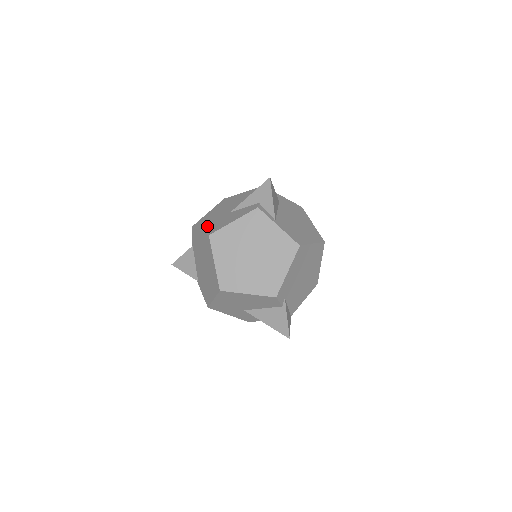
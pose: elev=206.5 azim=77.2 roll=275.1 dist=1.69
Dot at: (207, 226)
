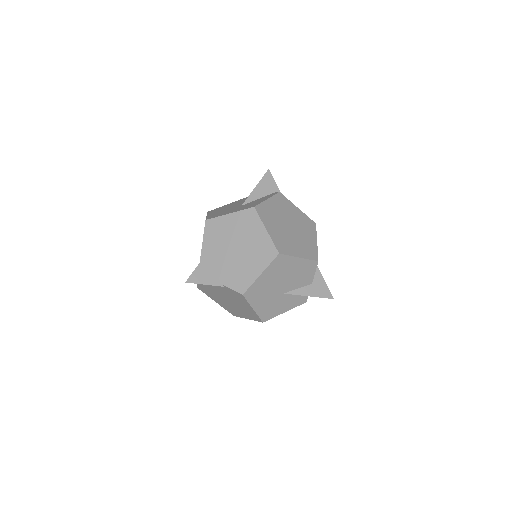
Dot at: (261, 306)
